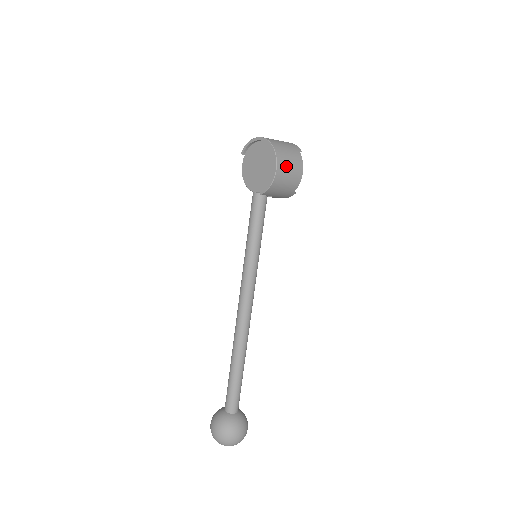
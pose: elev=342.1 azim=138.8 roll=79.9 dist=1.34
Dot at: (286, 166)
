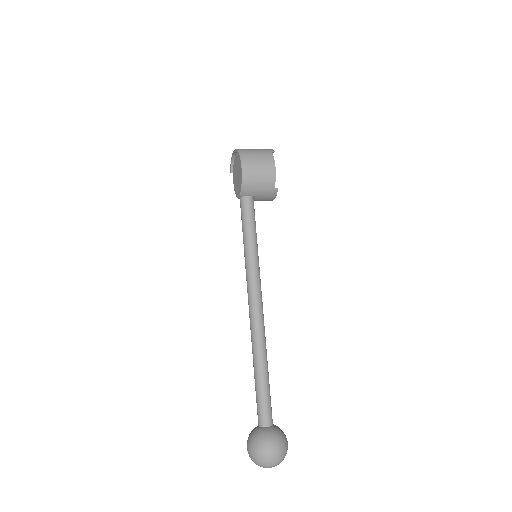
Dot at: (253, 163)
